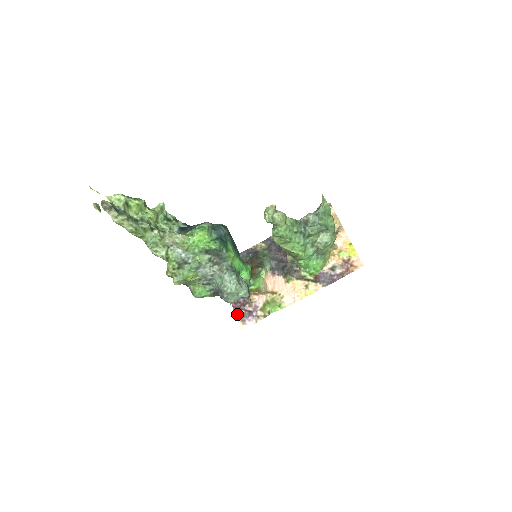
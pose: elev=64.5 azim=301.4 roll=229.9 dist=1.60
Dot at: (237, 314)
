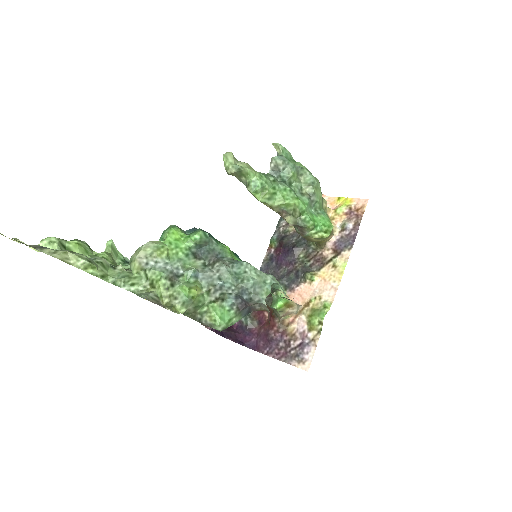
Dot at: (289, 361)
